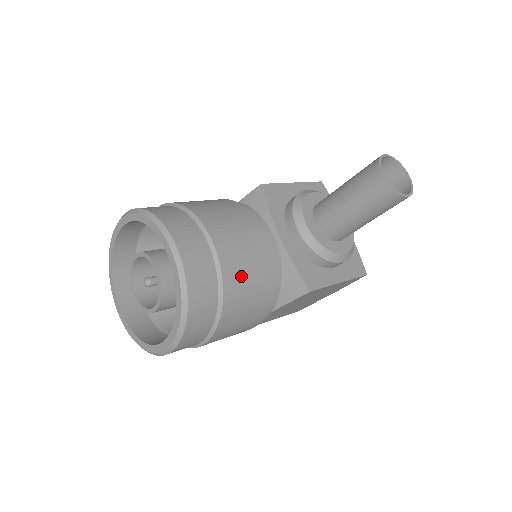
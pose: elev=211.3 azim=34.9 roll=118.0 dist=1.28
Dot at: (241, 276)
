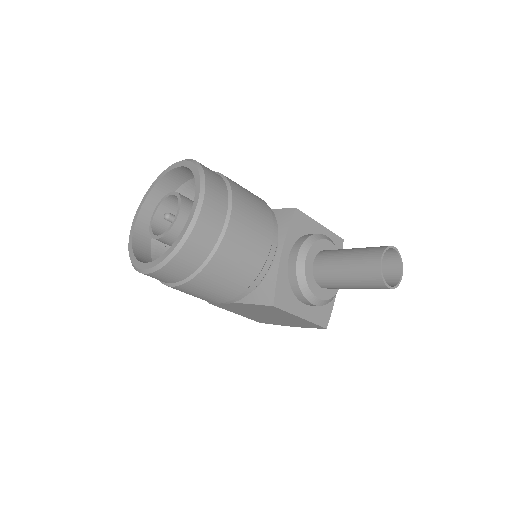
Dot at: (232, 257)
